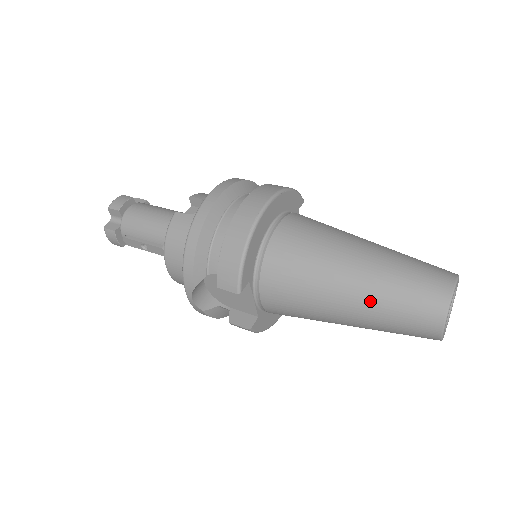
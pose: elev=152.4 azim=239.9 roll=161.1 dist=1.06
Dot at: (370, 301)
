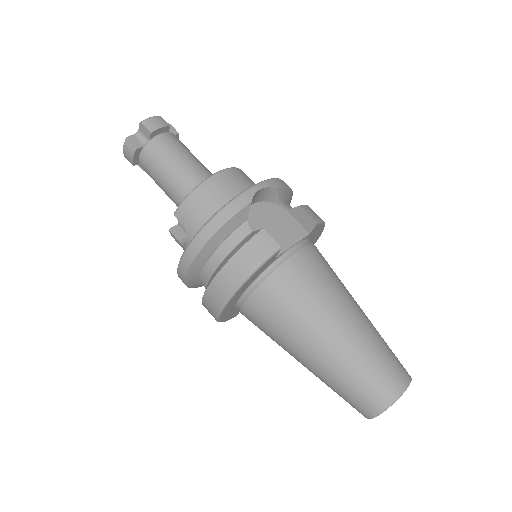
Dot at: occluded
